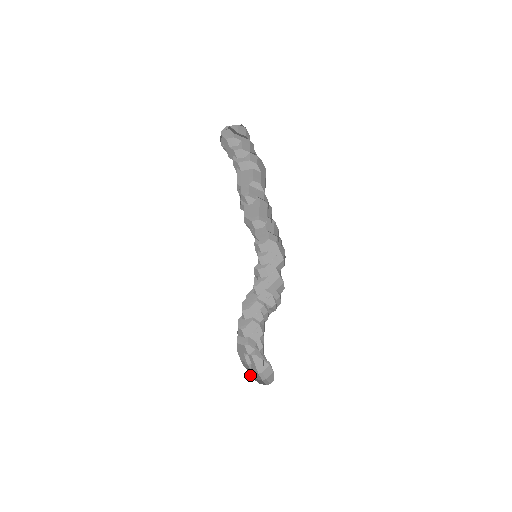
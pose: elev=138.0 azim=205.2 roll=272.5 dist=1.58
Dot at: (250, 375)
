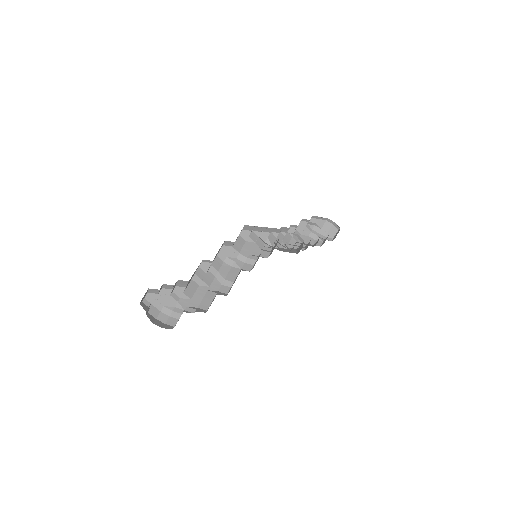
Dot at: (322, 236)
